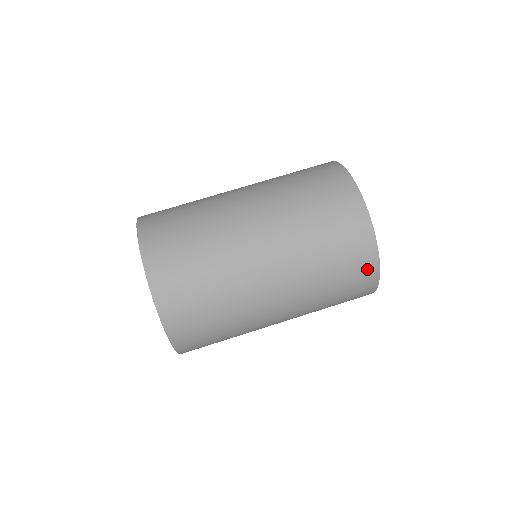
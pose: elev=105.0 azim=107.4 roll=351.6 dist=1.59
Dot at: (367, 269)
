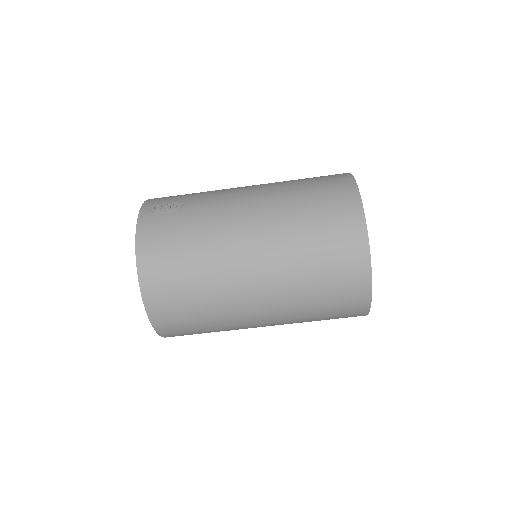
Dot at: occluded
